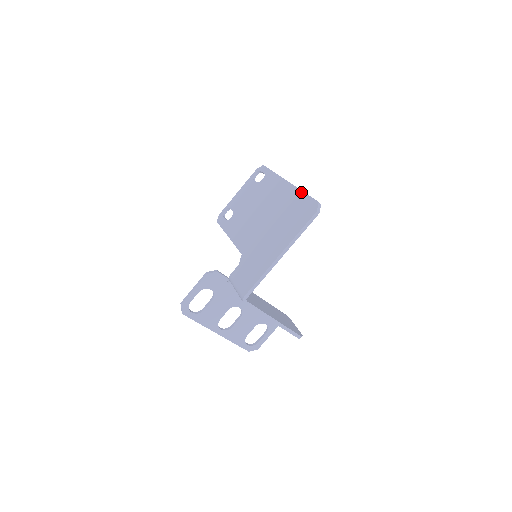
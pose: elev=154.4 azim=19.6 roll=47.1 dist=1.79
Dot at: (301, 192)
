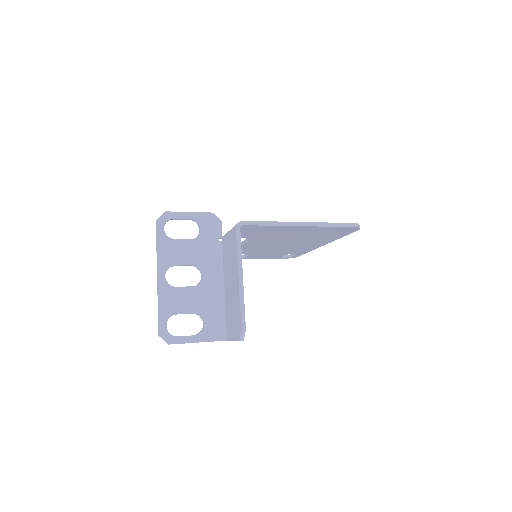
Dot at: occluded
